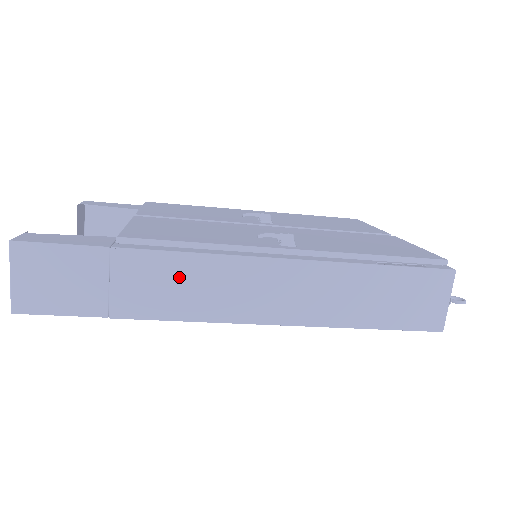
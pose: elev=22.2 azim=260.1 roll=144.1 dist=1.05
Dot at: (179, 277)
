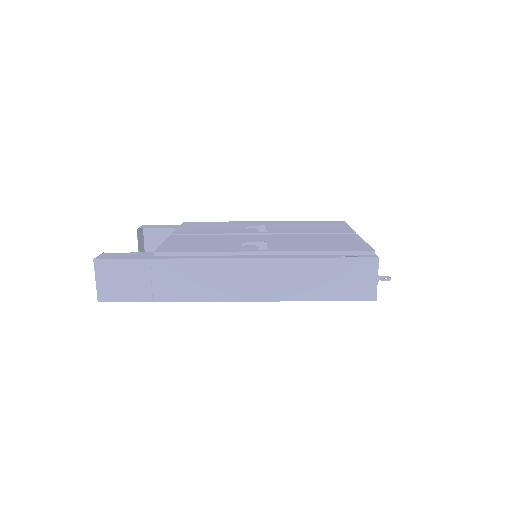
Dot at: (192, 274)
